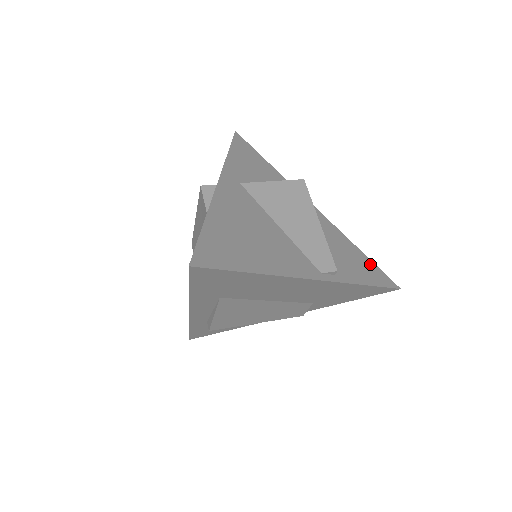
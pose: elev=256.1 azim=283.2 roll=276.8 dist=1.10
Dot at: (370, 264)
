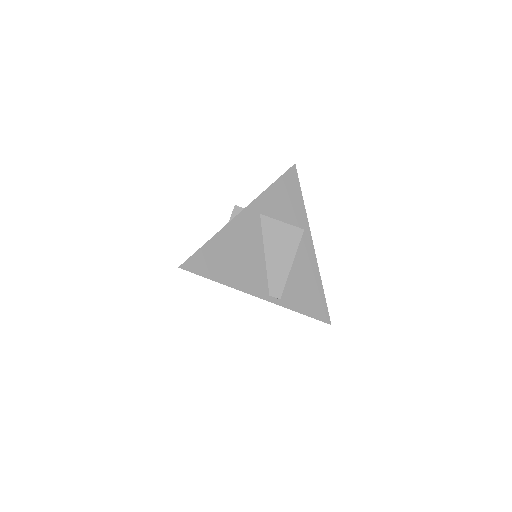
Dot at: (321, 300)
